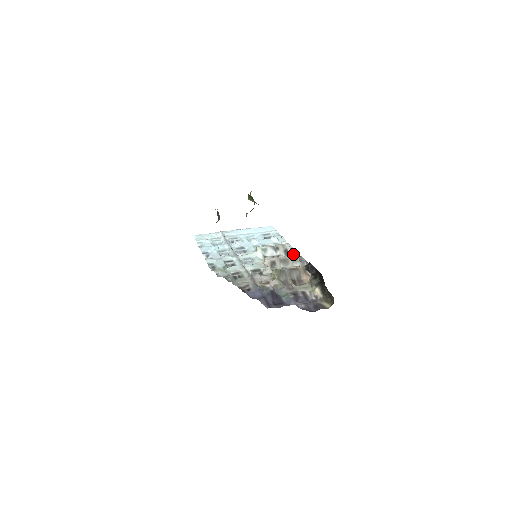
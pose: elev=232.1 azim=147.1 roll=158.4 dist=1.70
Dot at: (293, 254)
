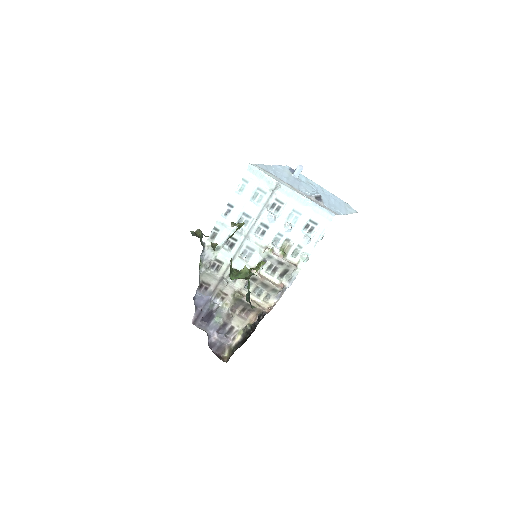
Dot at: (277, 288)
